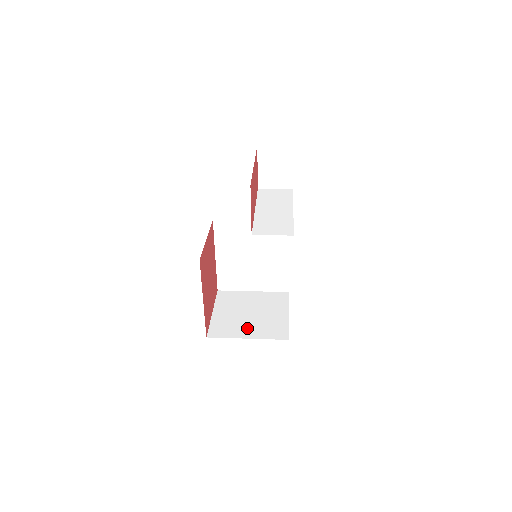
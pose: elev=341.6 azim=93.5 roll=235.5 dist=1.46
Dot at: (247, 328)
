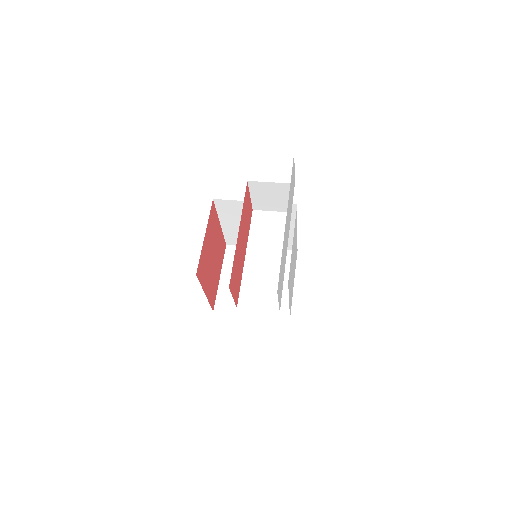
Dot at: occluded
